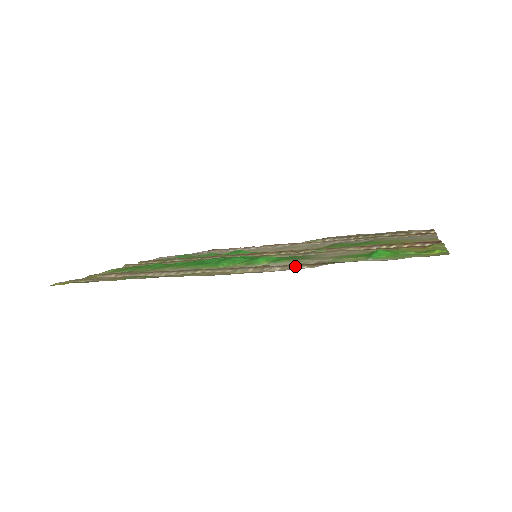
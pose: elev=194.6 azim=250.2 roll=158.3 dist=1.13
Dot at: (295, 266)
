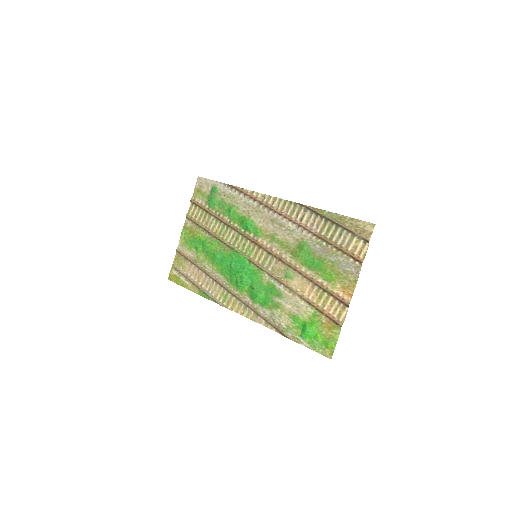
Dot at: (270, 325)
